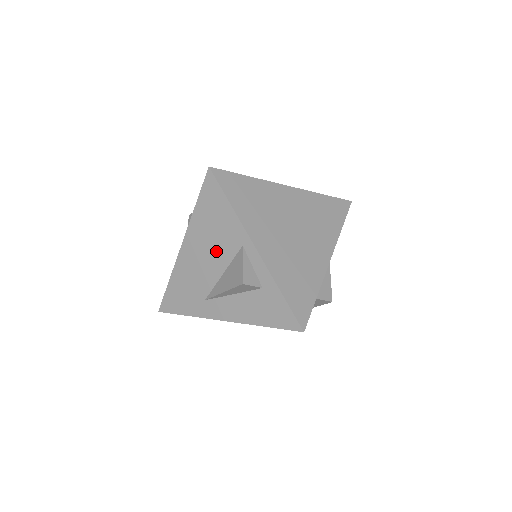
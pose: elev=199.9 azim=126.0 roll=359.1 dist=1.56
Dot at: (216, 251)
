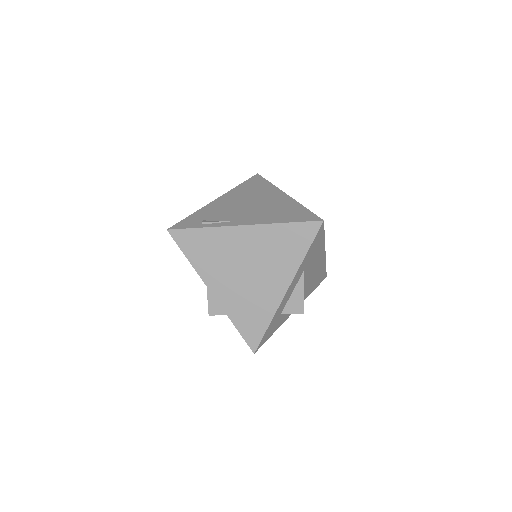
Dot at: occluded
